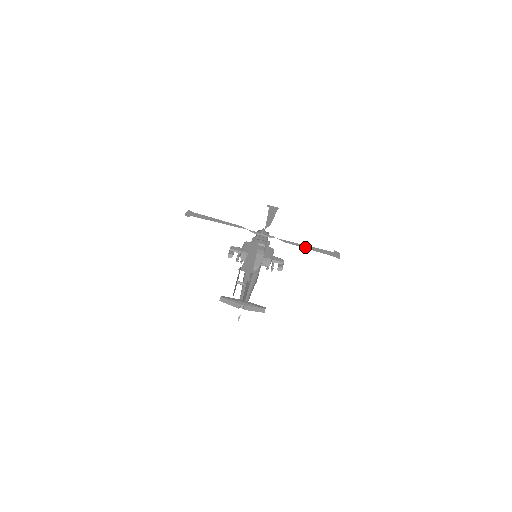
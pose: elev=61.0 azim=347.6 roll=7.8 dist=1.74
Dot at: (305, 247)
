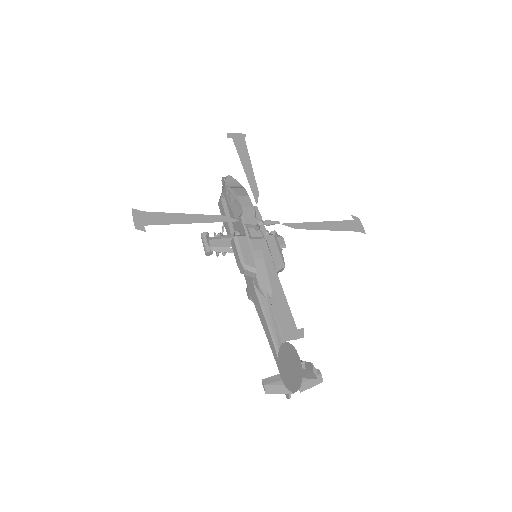
Dot at: (321, 227)
